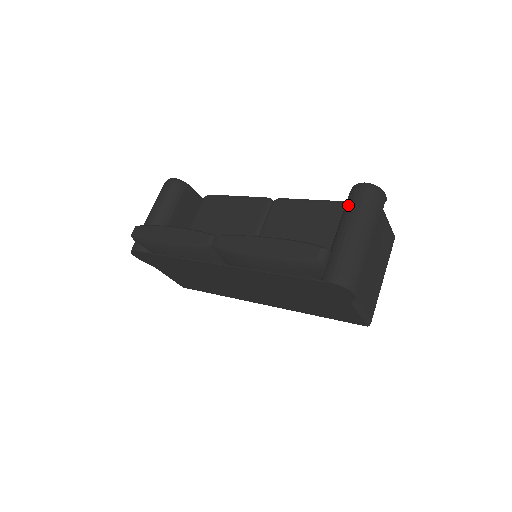
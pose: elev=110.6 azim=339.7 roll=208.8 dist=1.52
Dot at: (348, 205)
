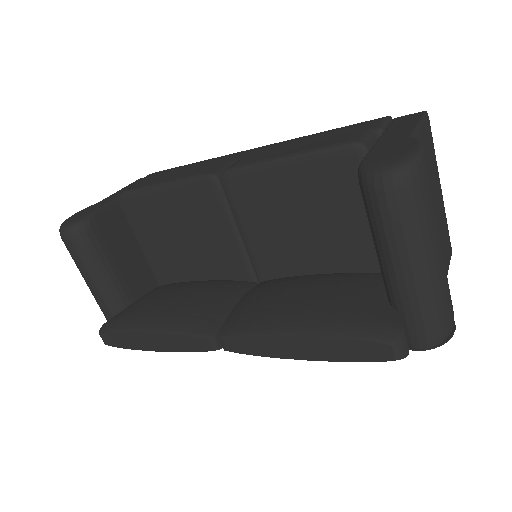
Dot at: (377, 225)
